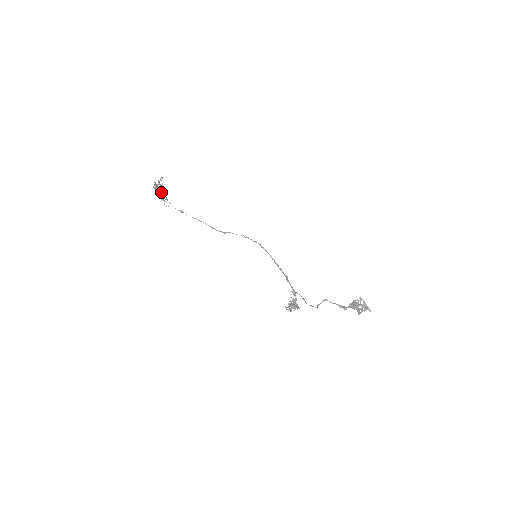
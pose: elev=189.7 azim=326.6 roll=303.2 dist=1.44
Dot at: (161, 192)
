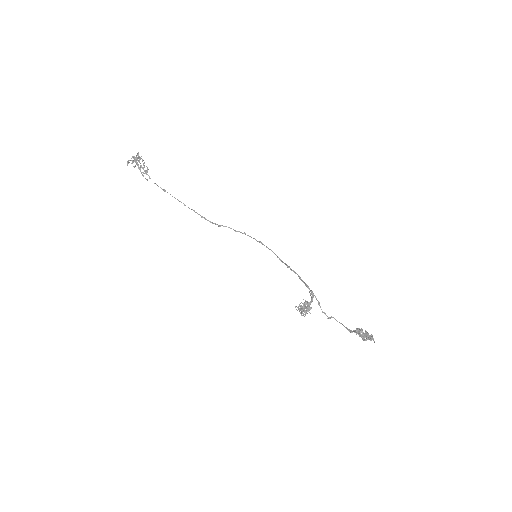
Dot at: (144, 163)
